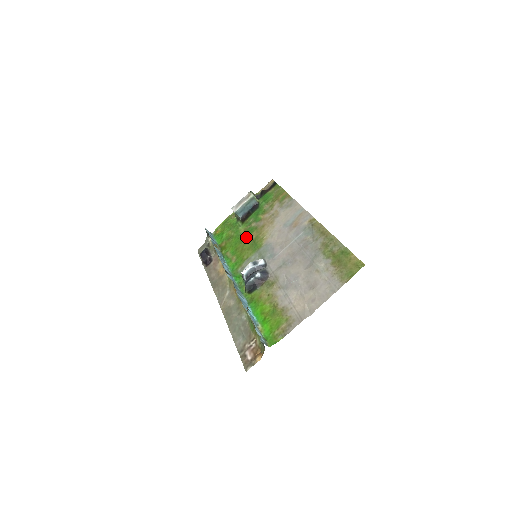
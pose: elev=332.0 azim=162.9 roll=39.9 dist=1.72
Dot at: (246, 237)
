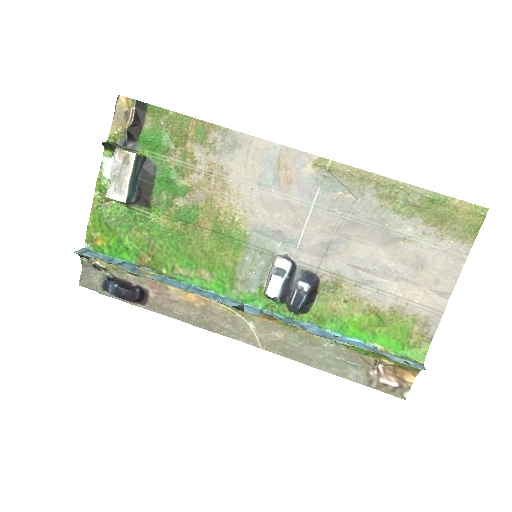
Dot at: (190, 231)
